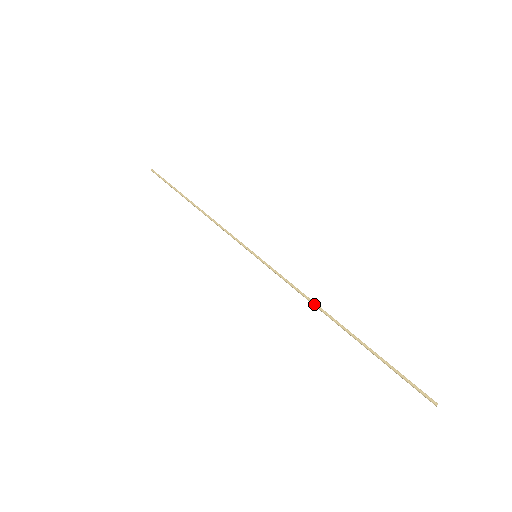
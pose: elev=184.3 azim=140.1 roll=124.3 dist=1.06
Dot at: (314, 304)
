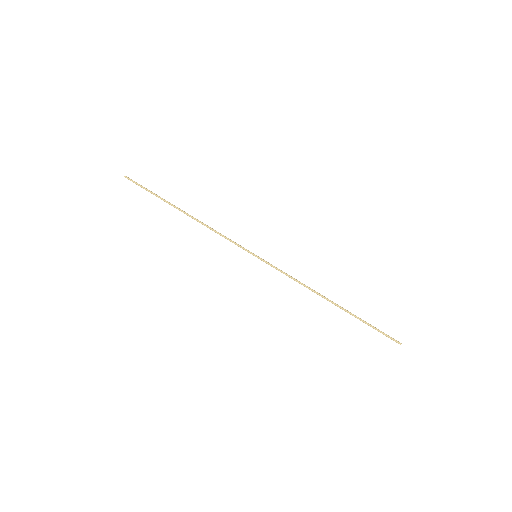
Dot at: (312, 289)
